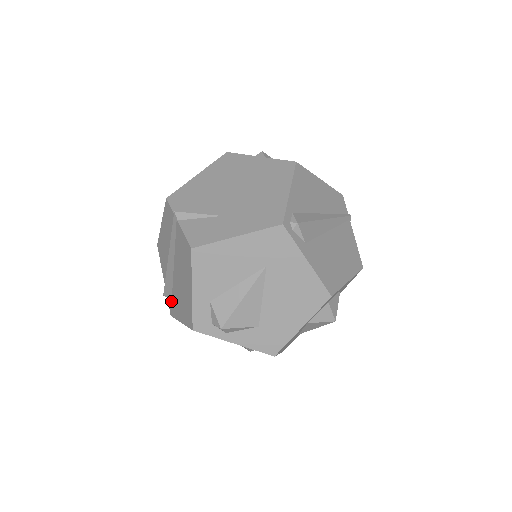
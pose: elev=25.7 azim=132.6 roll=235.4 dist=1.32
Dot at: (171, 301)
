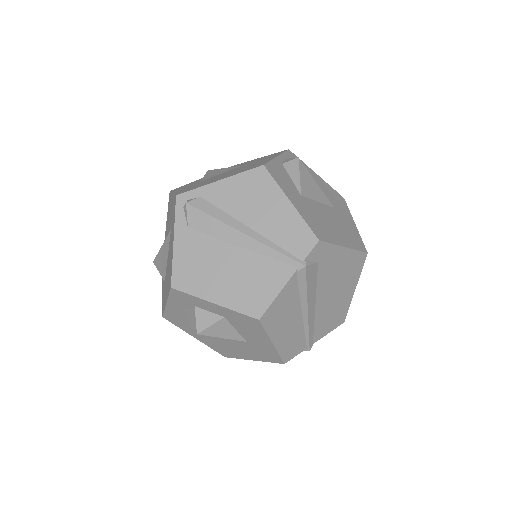
Dot at: occluded
